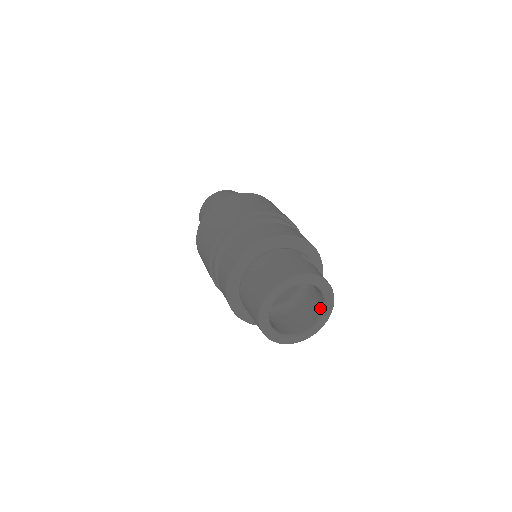
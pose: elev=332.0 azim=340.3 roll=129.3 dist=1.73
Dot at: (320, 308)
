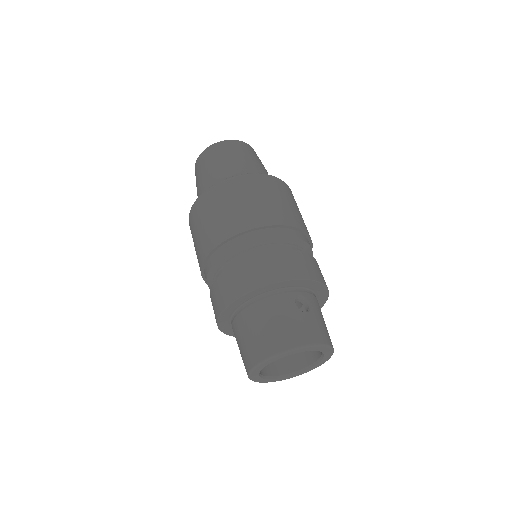
Dot at: (319, 352)
